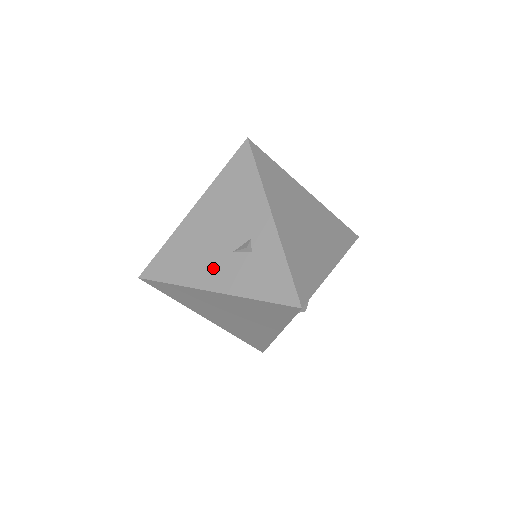
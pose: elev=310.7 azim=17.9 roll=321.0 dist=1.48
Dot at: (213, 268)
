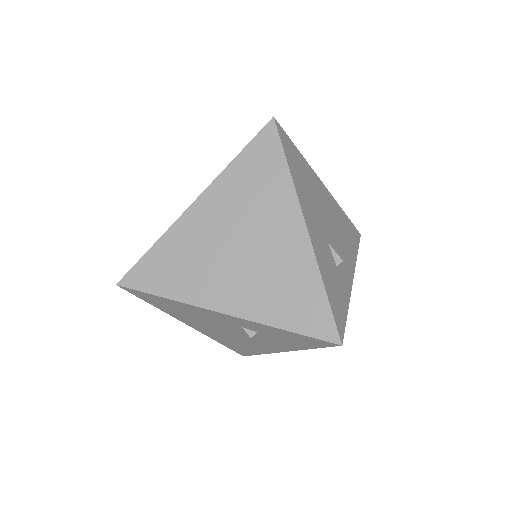
Dot at: (259, 344)
